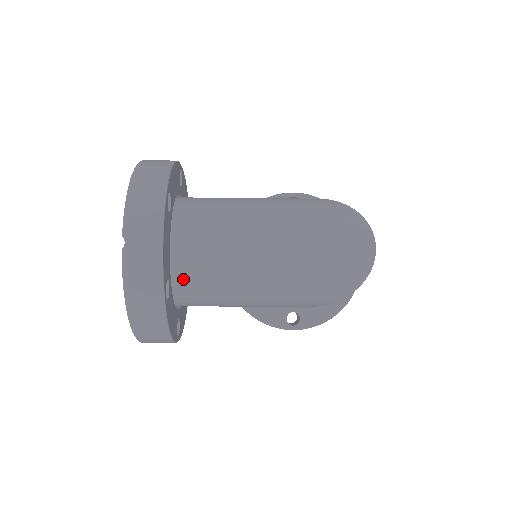
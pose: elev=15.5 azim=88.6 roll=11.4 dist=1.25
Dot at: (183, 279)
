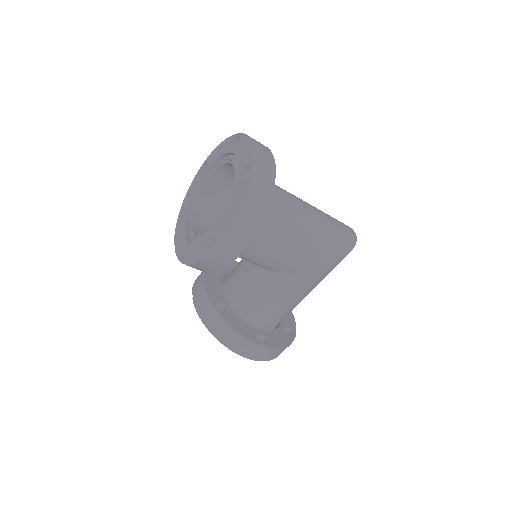
Dot at: occluded
